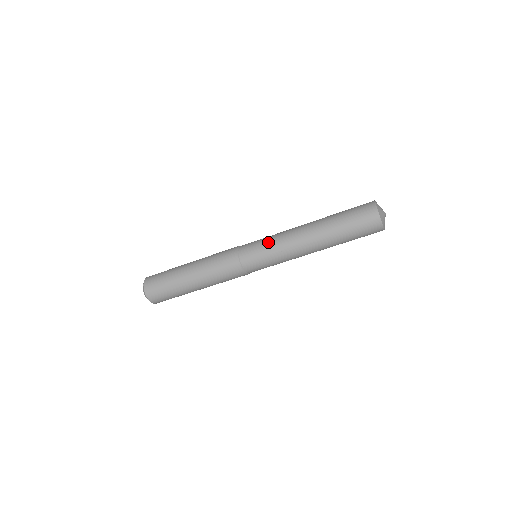
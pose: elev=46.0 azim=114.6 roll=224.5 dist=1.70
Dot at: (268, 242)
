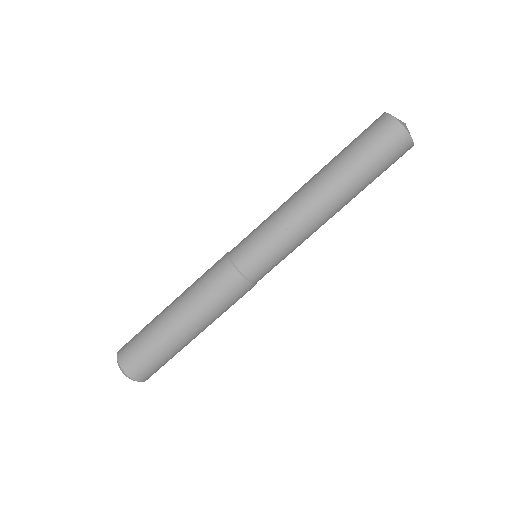
Dot at: occluded
